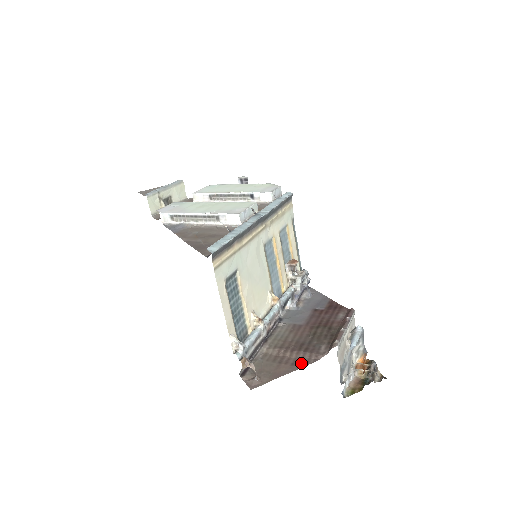
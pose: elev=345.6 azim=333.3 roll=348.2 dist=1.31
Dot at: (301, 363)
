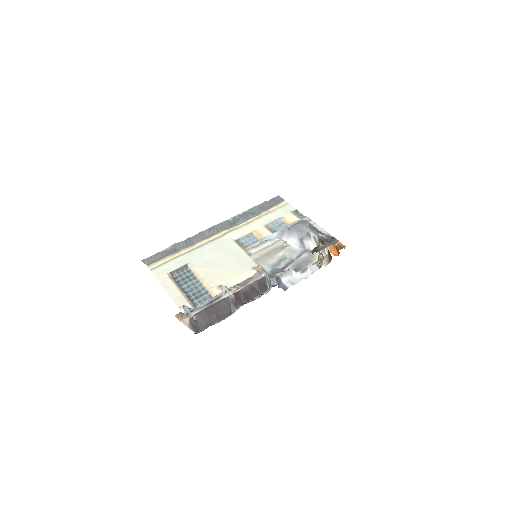
Dot at: occluded
